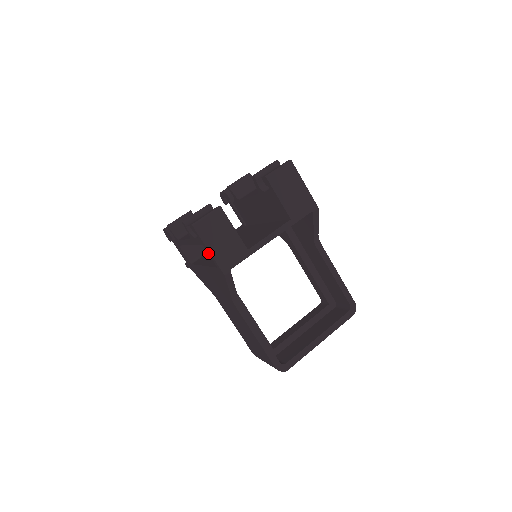
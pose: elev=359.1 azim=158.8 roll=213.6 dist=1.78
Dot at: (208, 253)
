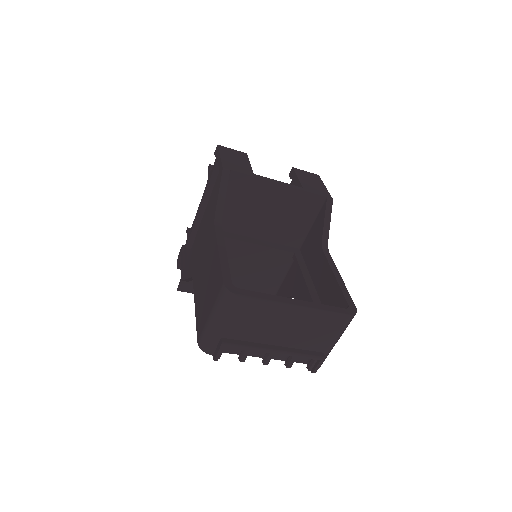
Dot at: (218, 163)
